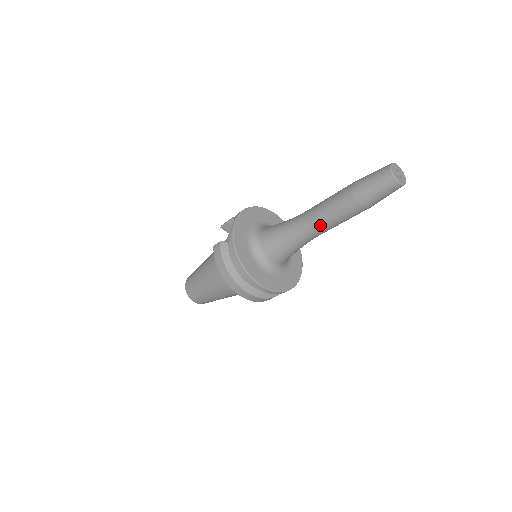
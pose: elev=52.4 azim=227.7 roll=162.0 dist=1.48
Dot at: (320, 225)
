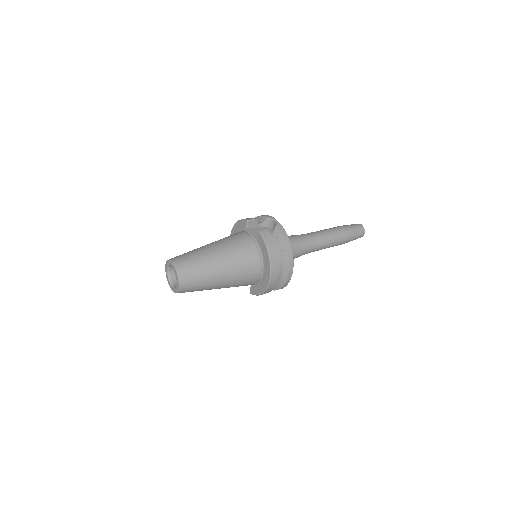
Dot at: (323, 244)
